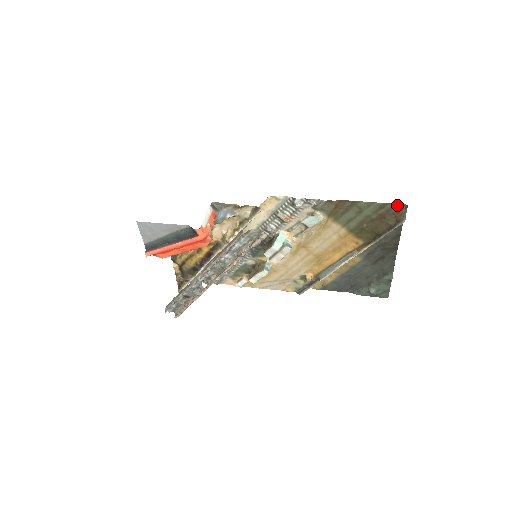
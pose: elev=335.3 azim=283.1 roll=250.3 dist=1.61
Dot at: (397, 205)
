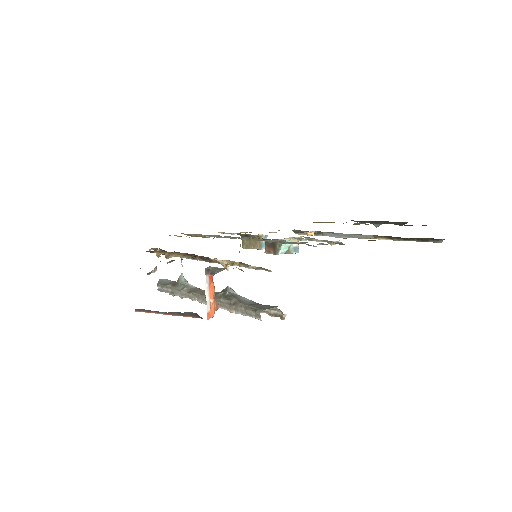
Dot at: occluded
